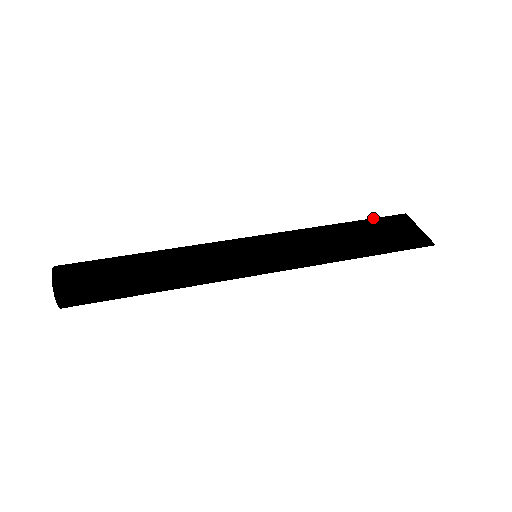
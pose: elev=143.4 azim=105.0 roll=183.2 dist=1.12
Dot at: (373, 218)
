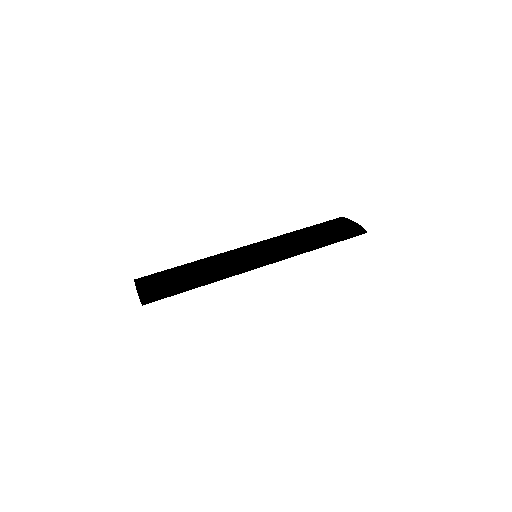
Dot at: occluded
